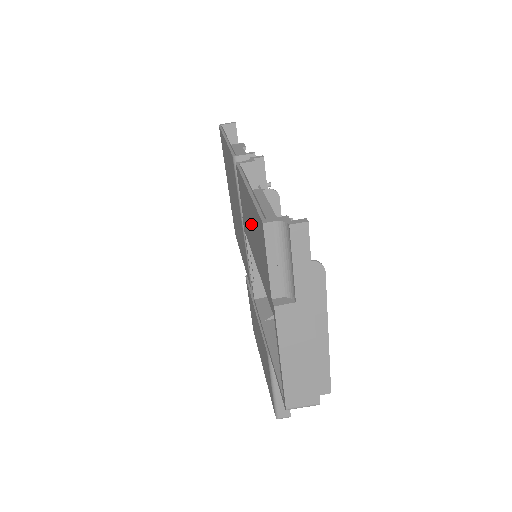
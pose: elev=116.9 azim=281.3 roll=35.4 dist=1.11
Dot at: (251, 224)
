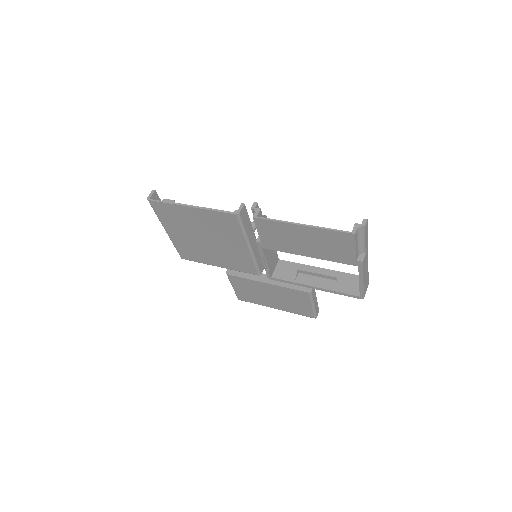
Dot at: (304, 240)
